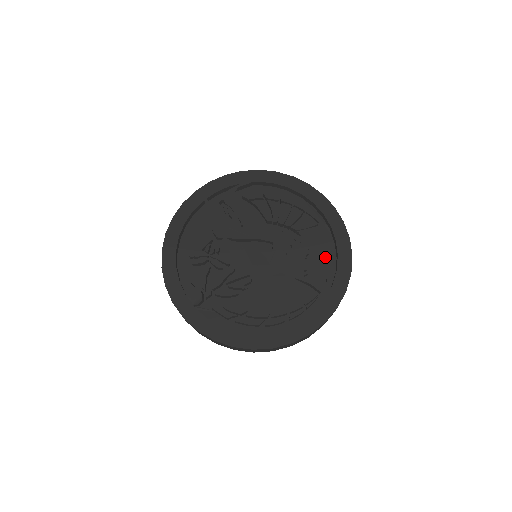
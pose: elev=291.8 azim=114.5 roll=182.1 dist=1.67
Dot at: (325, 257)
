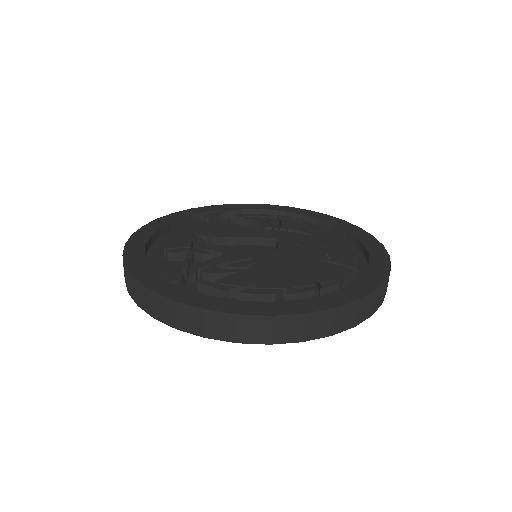
Dot at: (349, 246)
